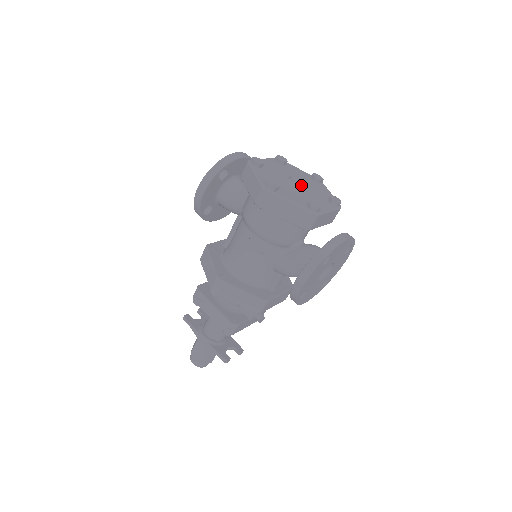
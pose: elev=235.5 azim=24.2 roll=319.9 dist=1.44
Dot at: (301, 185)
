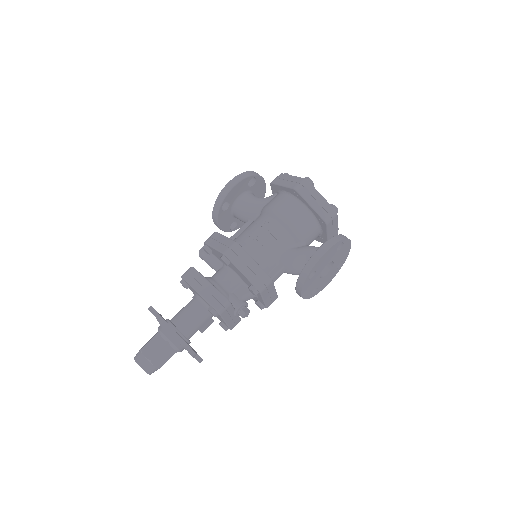
Dot at: occluded
